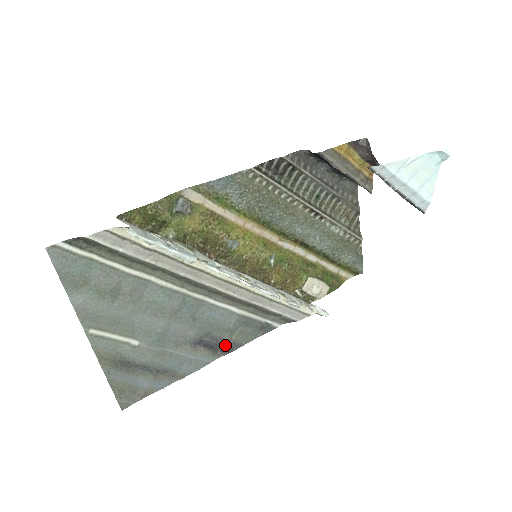
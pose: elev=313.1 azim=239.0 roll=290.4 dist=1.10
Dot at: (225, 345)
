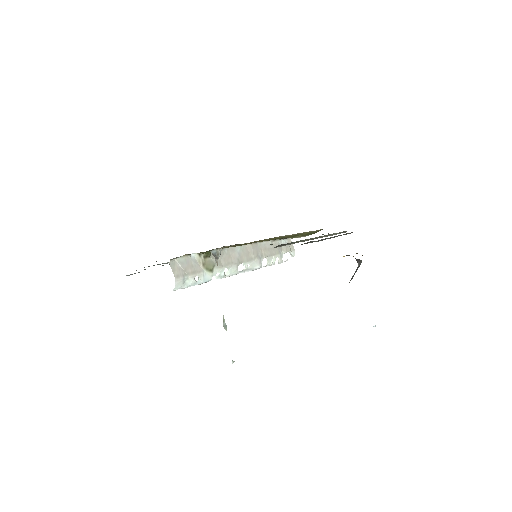
Dot at: occluded
